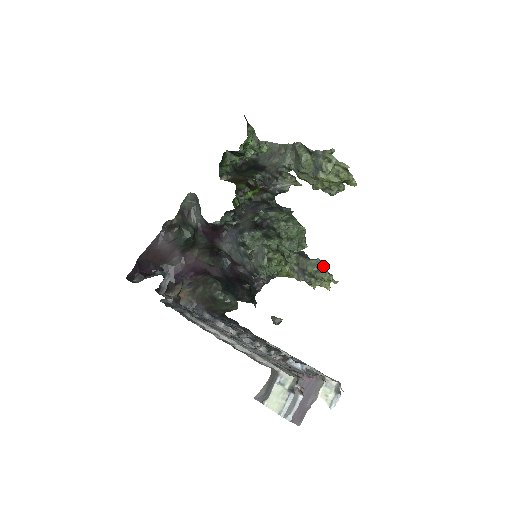
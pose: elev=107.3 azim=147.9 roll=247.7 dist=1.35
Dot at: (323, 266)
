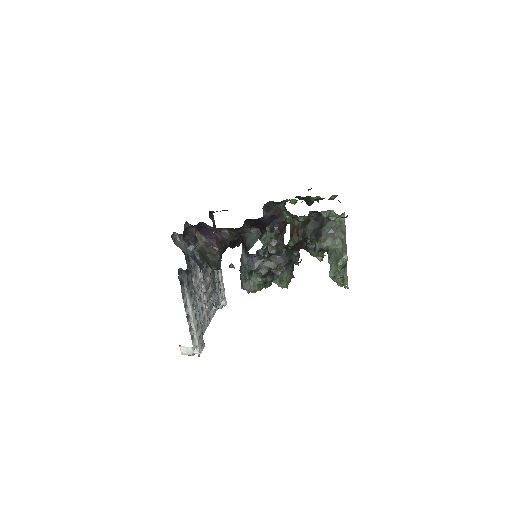
Dot at: occluded
